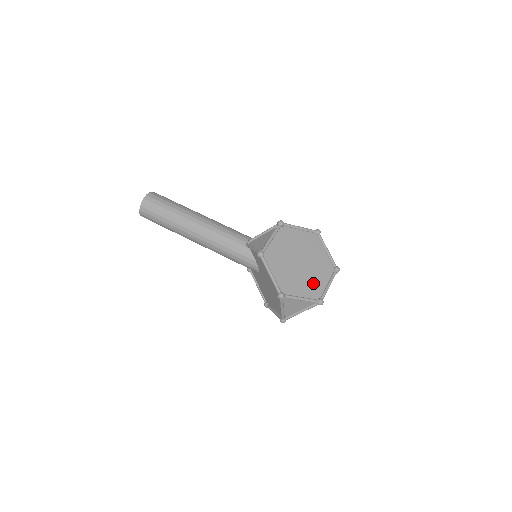
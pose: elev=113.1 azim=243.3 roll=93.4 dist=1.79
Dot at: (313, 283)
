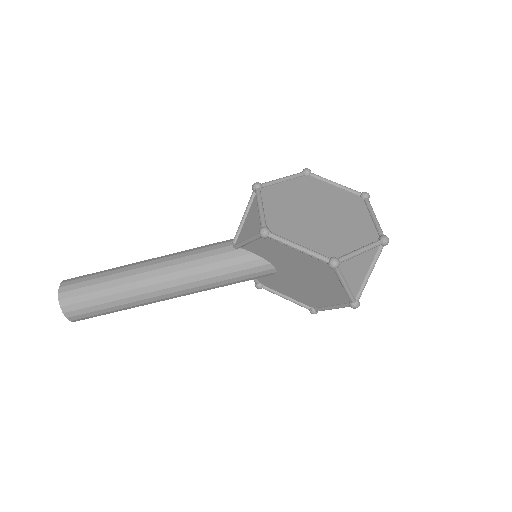
Dot at: (355, 226)
